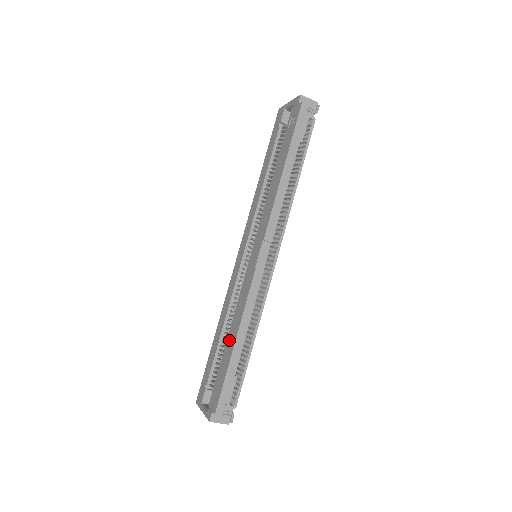
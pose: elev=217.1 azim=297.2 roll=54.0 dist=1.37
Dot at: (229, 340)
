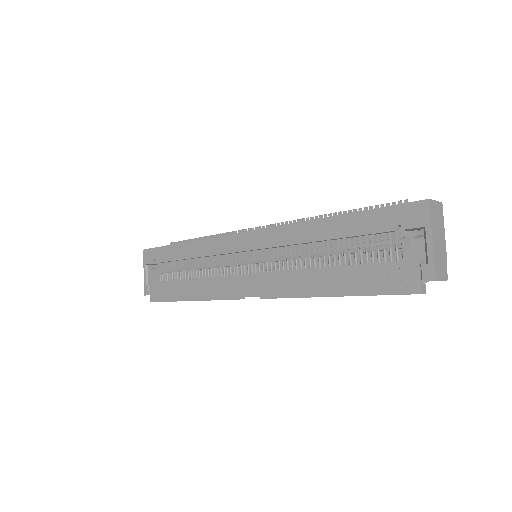
Dot at: (186, 286)
